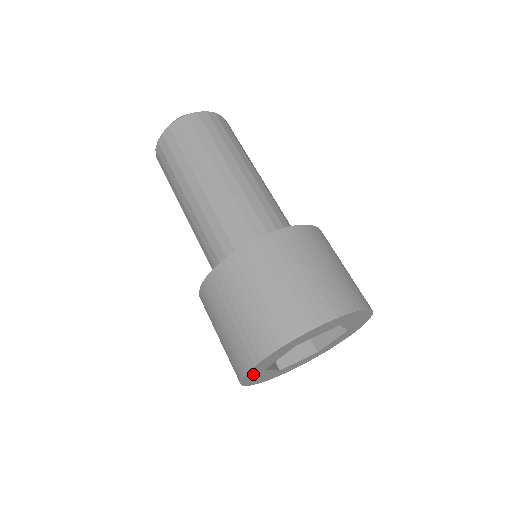
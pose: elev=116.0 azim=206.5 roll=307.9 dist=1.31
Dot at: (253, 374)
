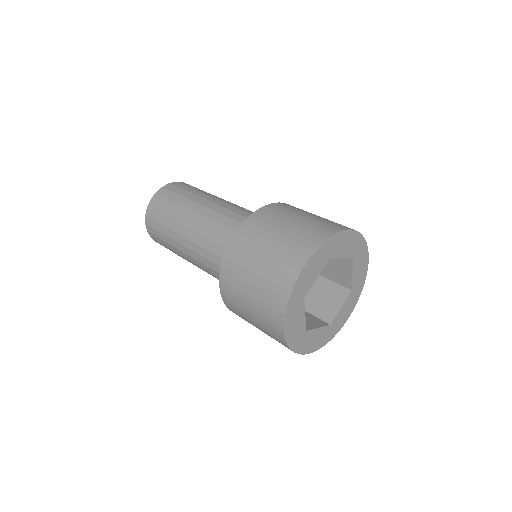
Dot at: (297, 295)
